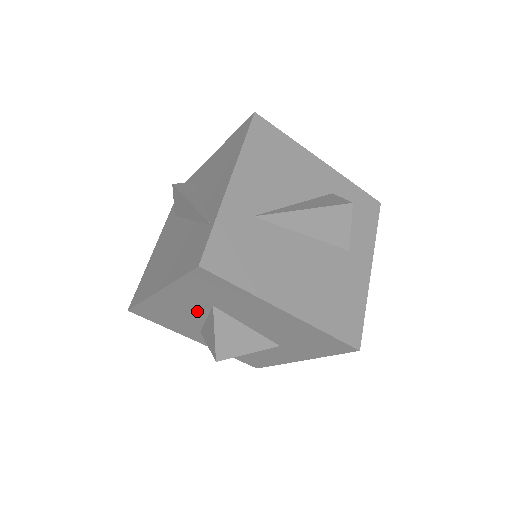
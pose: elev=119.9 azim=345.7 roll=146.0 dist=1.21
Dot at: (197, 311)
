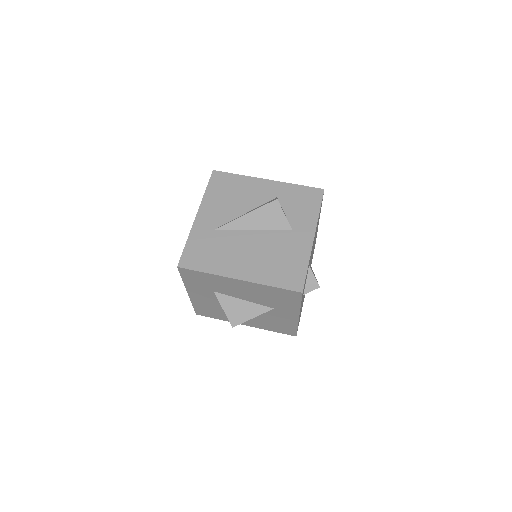
Dot at: (215, 299)
